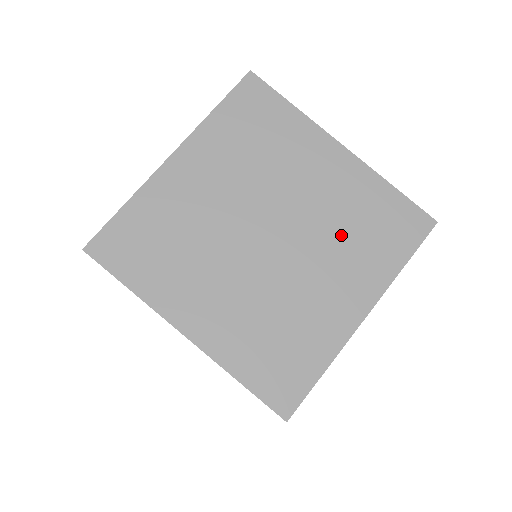
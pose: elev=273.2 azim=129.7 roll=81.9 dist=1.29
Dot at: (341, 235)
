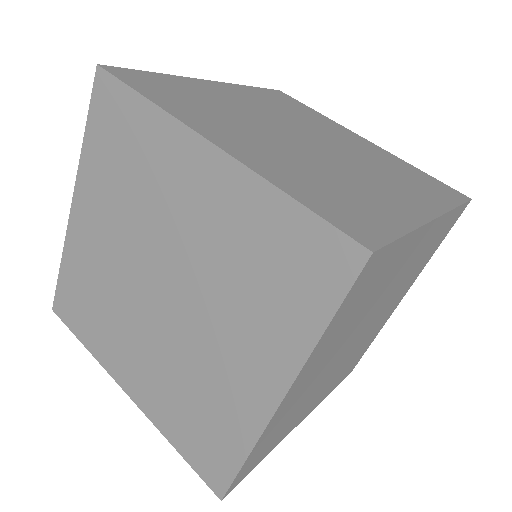
Dot at: (383, 169)
